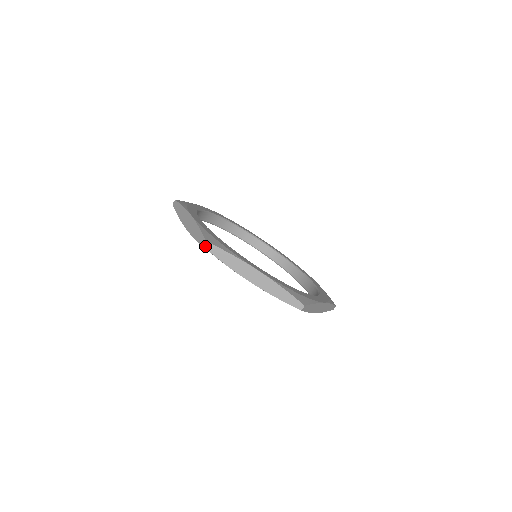
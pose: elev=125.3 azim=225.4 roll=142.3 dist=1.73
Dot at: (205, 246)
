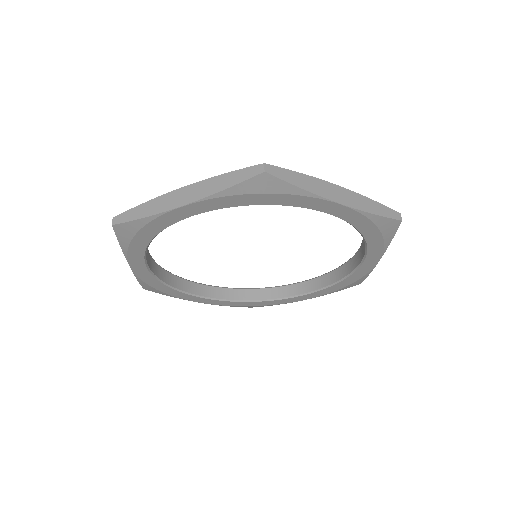
Dot at: (267, 170)
